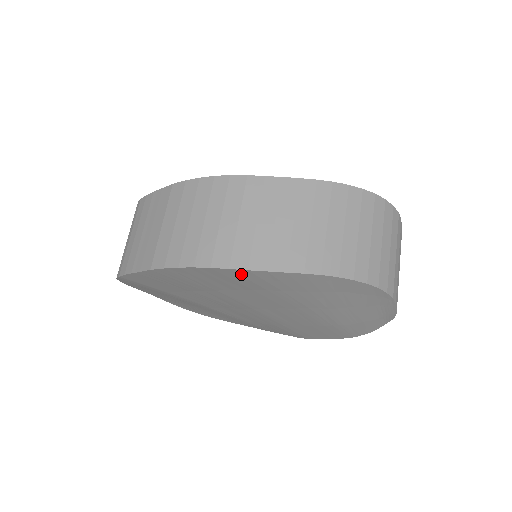
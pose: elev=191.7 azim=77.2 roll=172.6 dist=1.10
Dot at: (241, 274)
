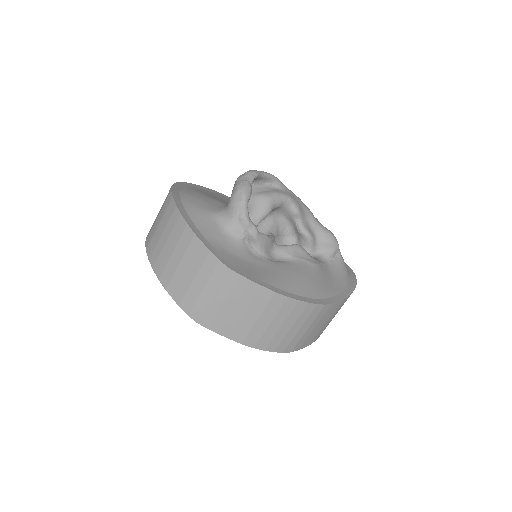
Dot at: occluded
